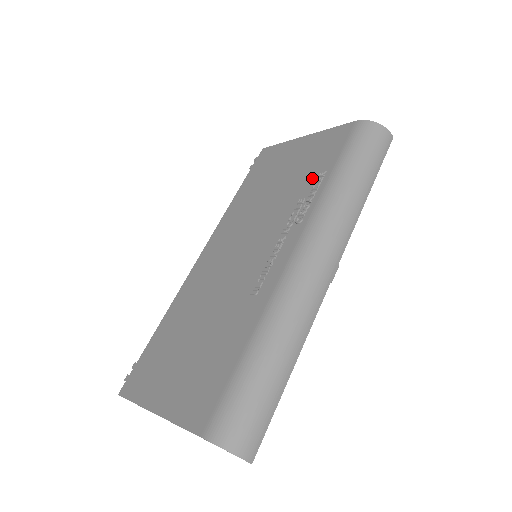
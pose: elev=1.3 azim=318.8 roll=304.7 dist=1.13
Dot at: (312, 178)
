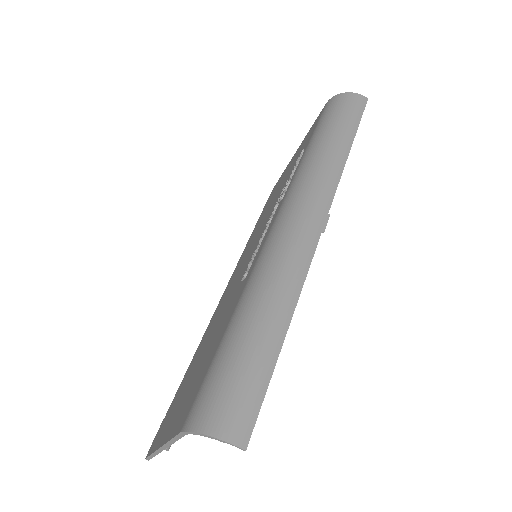
Dot at: occluded
